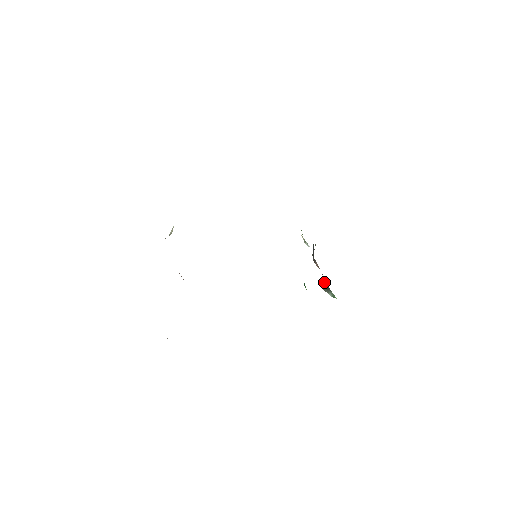
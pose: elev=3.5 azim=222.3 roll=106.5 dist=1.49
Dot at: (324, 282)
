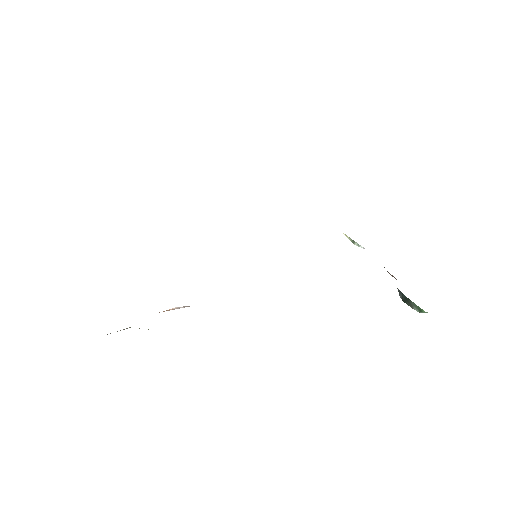
Dot at: (398, 291)
